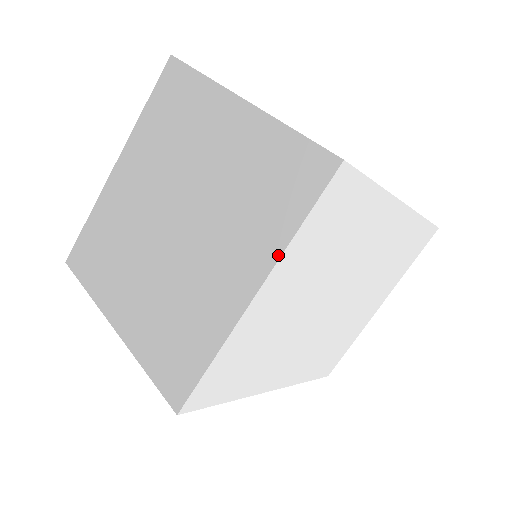
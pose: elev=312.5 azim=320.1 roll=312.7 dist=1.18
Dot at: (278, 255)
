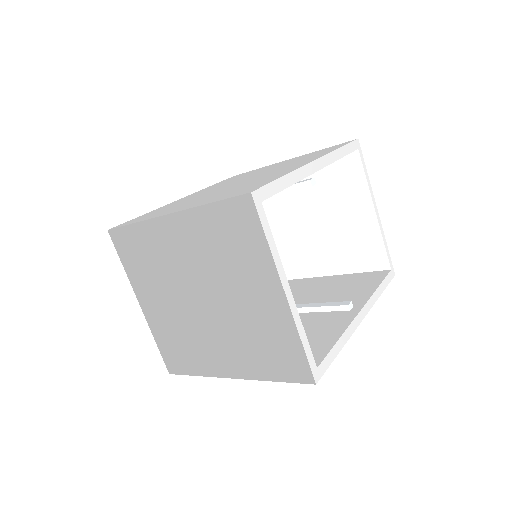
Dot at: (256, 379)
